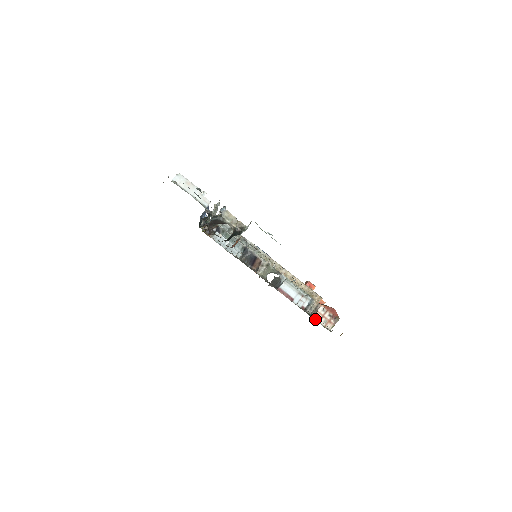
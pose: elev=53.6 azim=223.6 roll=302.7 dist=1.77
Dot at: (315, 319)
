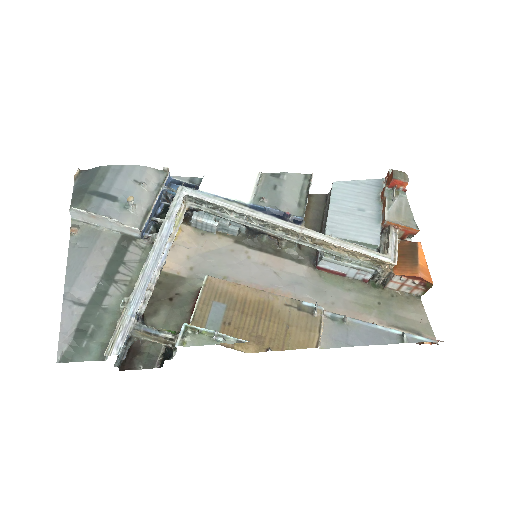
Dot at: (390, 288)
